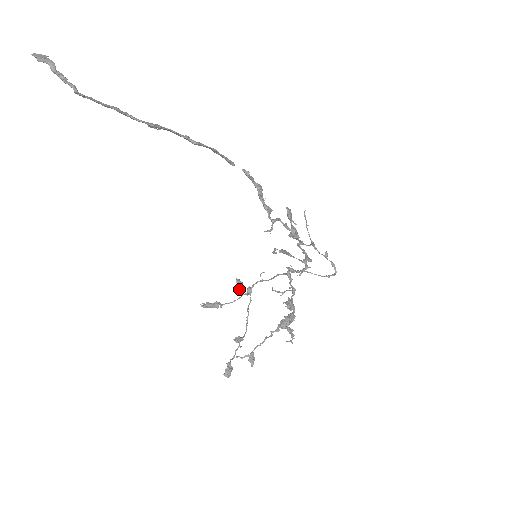
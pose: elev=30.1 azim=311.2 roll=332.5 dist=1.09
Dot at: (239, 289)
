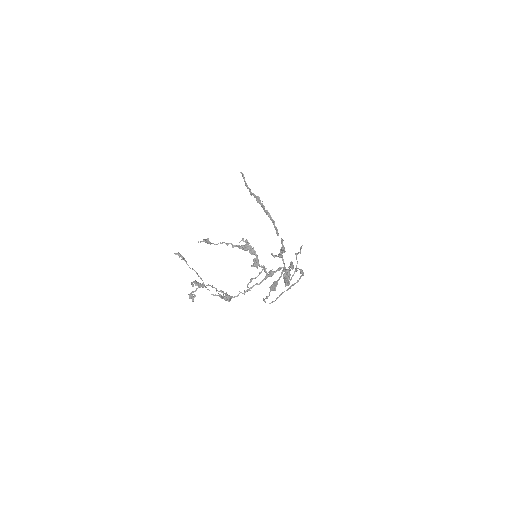
Dot at: (222, 296)
